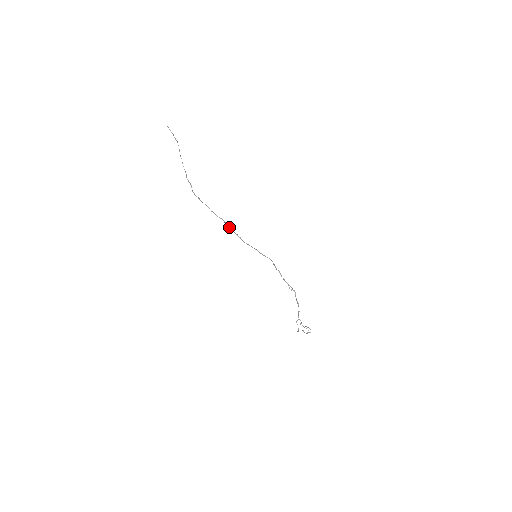
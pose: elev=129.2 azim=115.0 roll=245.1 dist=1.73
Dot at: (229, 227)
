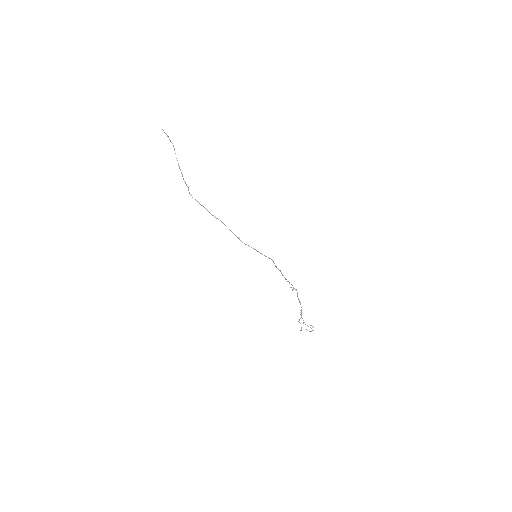
Dot at: occluded
